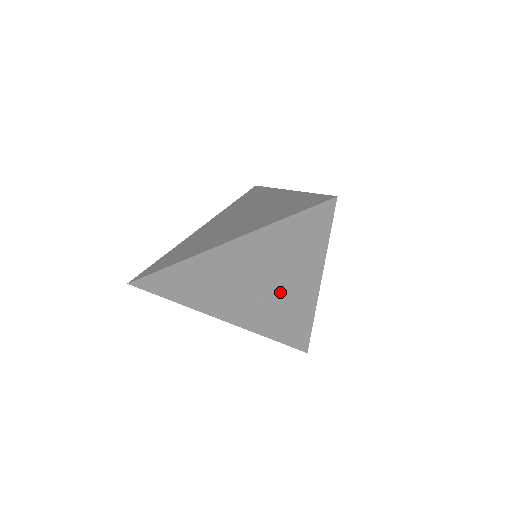
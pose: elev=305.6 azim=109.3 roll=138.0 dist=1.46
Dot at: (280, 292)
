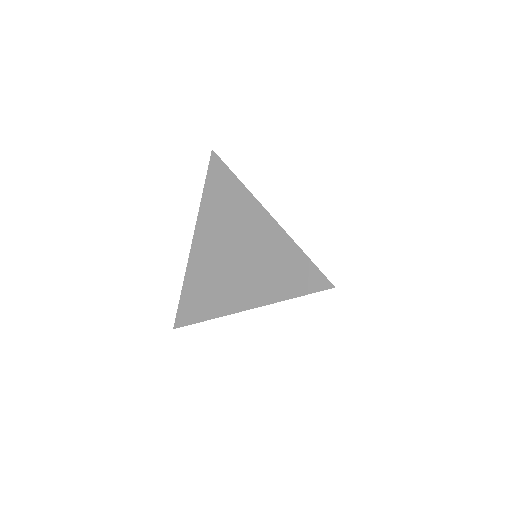
Dot at: occluded
